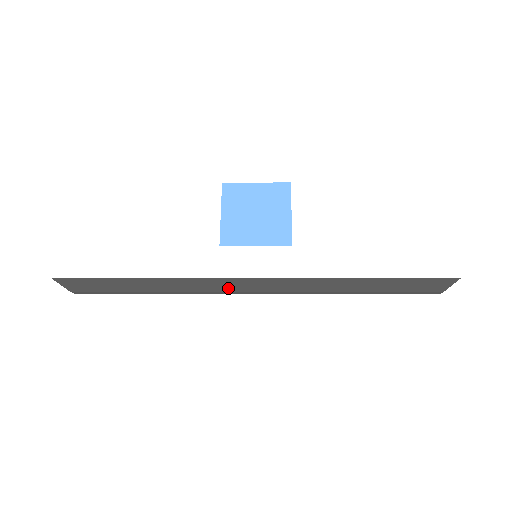
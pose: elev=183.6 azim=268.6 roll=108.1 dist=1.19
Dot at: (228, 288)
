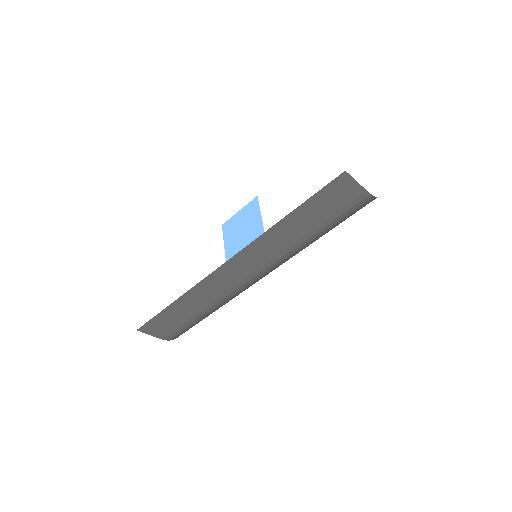
Dot at: (228, 282)
